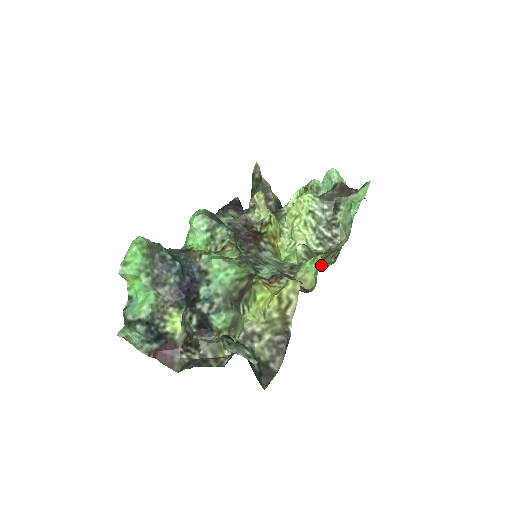
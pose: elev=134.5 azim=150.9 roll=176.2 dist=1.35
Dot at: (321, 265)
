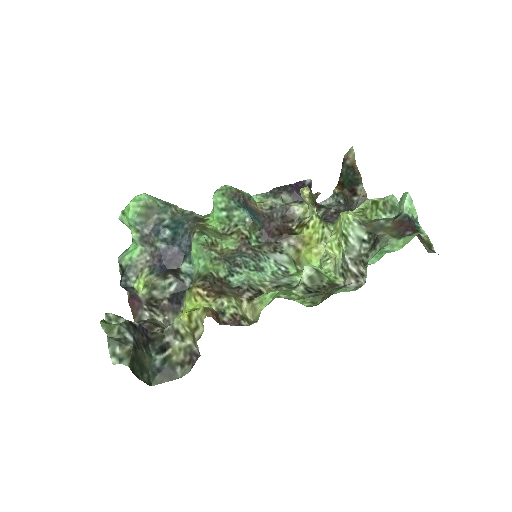
Dot at: (305, 300)
